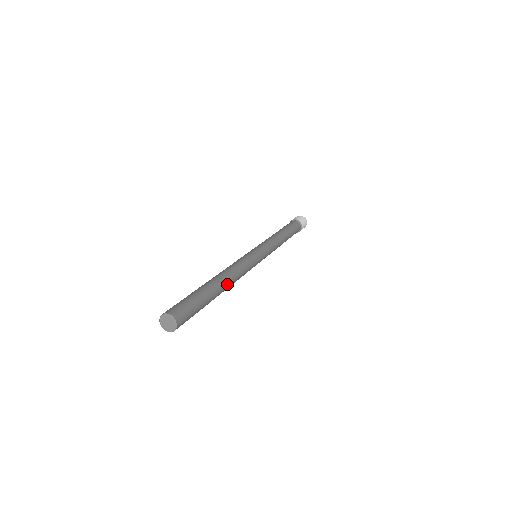
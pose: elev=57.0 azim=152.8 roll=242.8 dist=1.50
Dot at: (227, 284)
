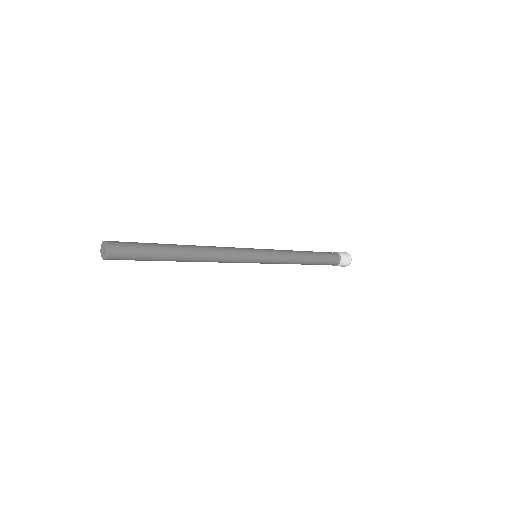
Dot at: (194, 251)
